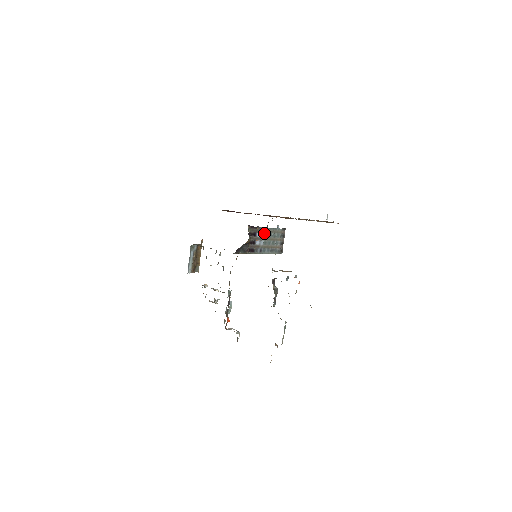
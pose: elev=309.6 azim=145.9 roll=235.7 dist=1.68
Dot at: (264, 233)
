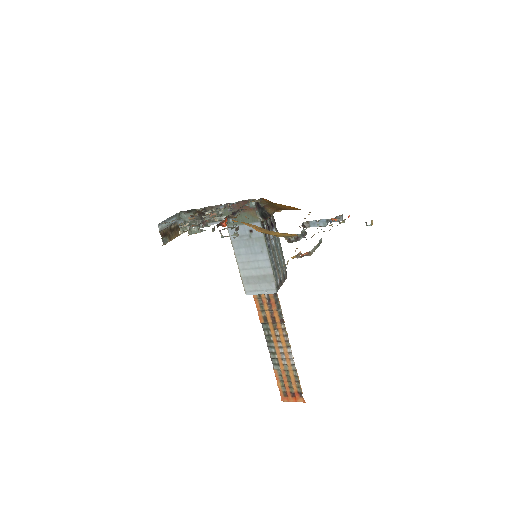
Dot at: (277, 240)
